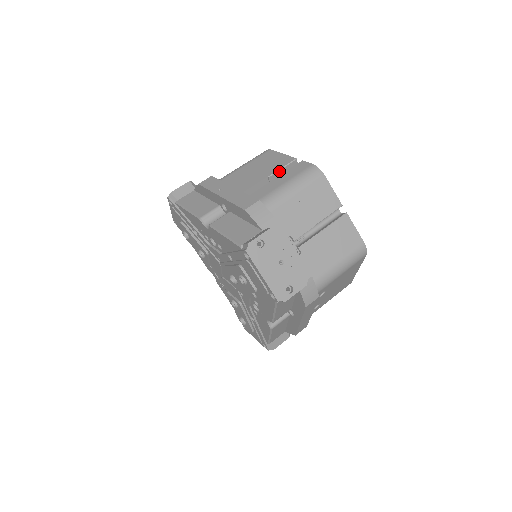
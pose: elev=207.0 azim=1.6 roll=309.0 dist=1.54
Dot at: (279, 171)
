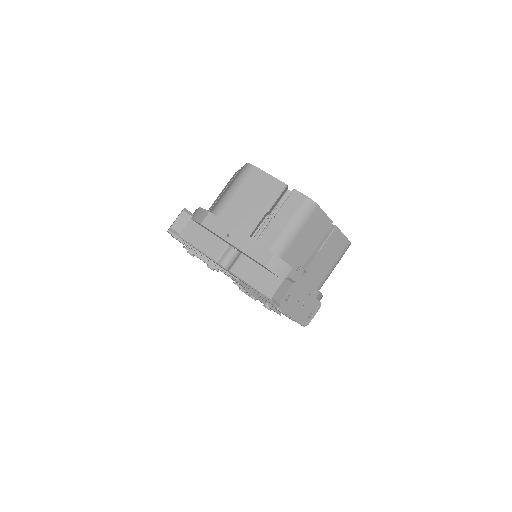
Dot at: (275, 202)
